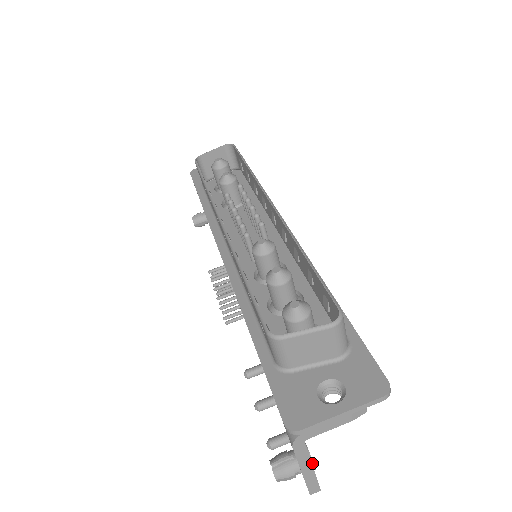
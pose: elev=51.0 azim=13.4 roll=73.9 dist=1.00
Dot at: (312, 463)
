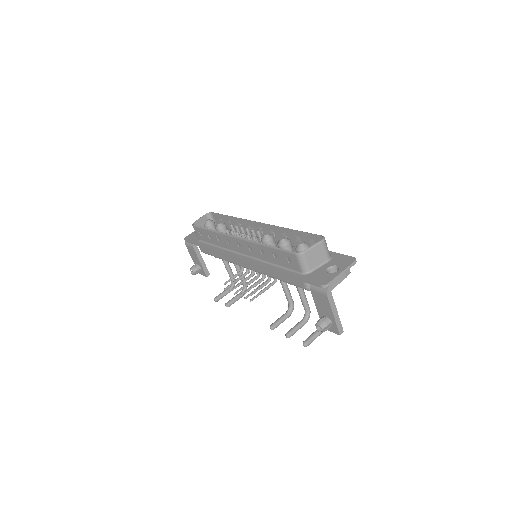
Dot at: occluded
